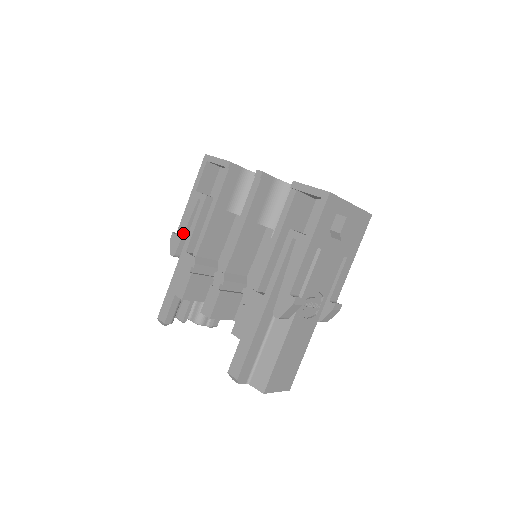
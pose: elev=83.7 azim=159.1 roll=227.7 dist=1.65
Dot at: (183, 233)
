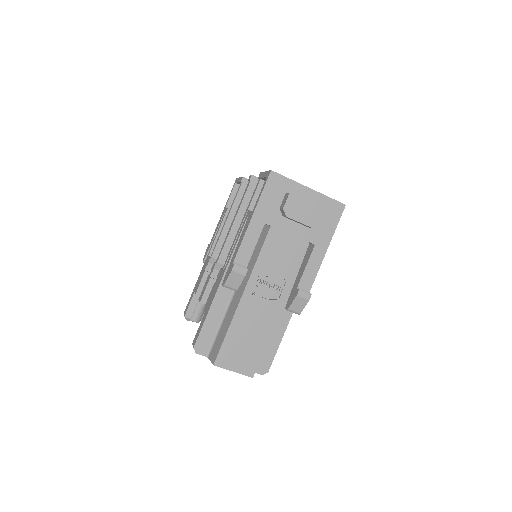
Dot at: (211, 242)
